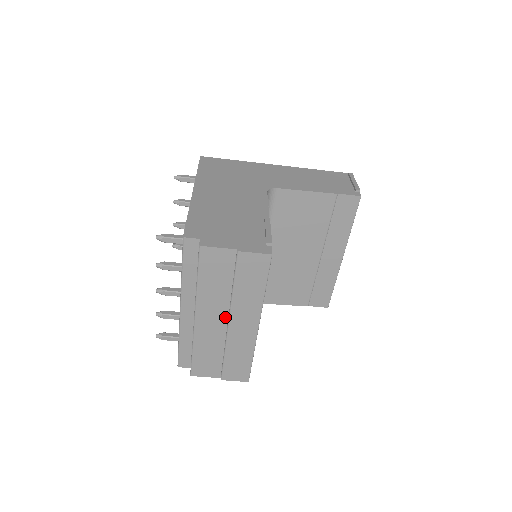
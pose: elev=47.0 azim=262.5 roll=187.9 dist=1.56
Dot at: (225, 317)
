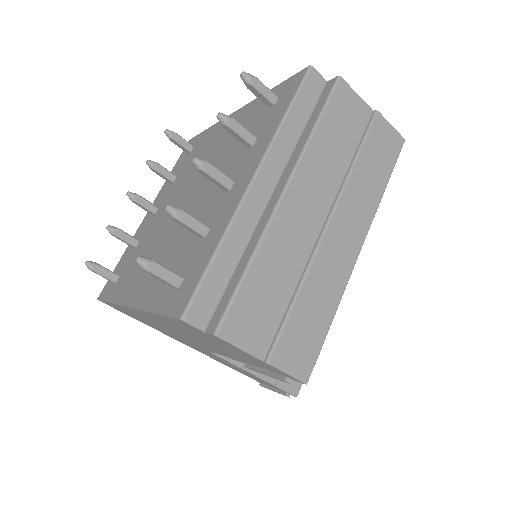
Dot at: (323, 214)
